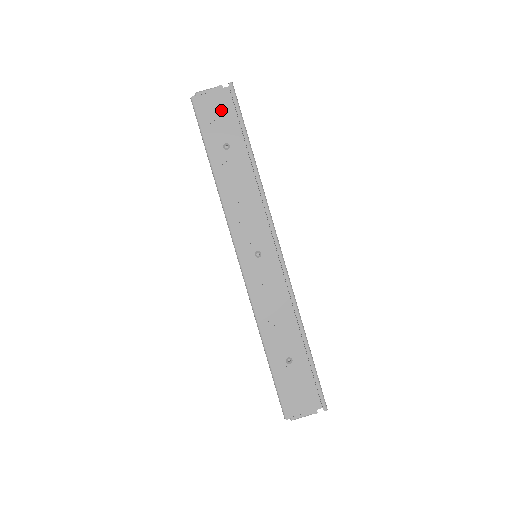
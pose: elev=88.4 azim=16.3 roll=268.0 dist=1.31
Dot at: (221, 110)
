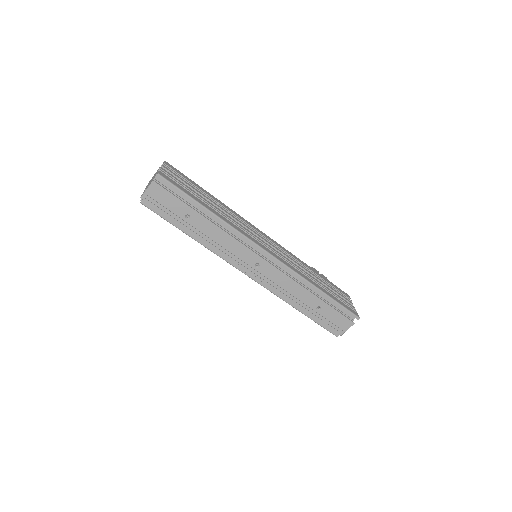
Dot at: (166, 197)
